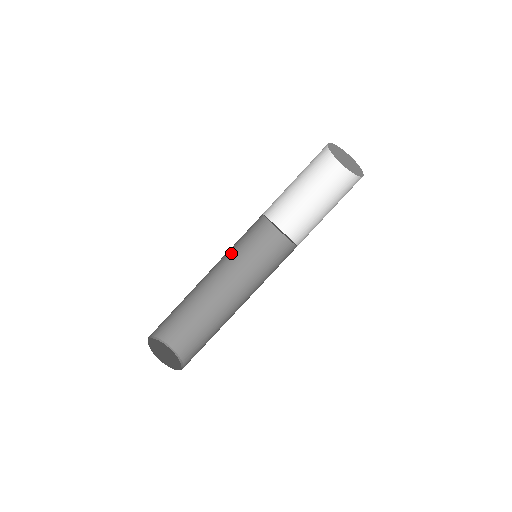
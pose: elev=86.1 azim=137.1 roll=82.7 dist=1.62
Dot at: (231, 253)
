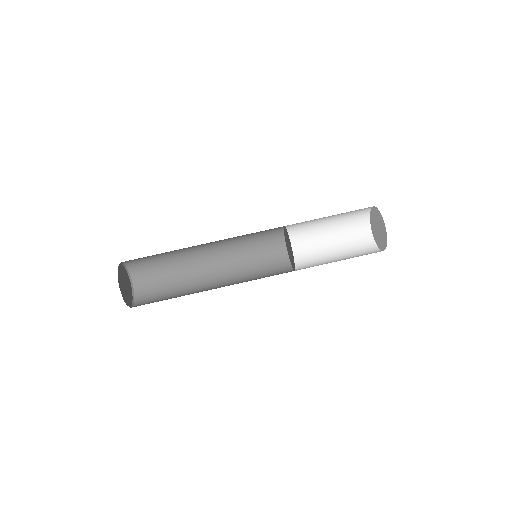
Dot at: (237, 243)
